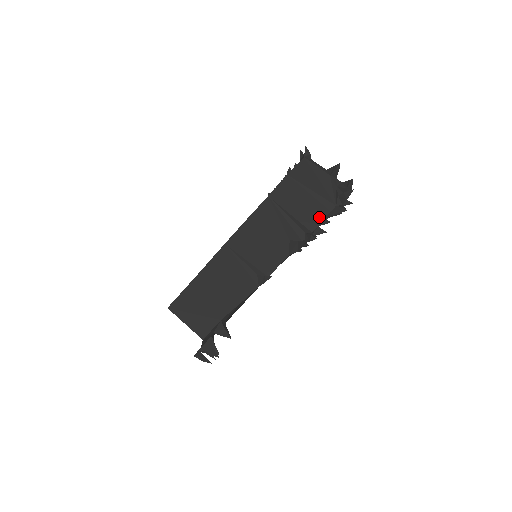
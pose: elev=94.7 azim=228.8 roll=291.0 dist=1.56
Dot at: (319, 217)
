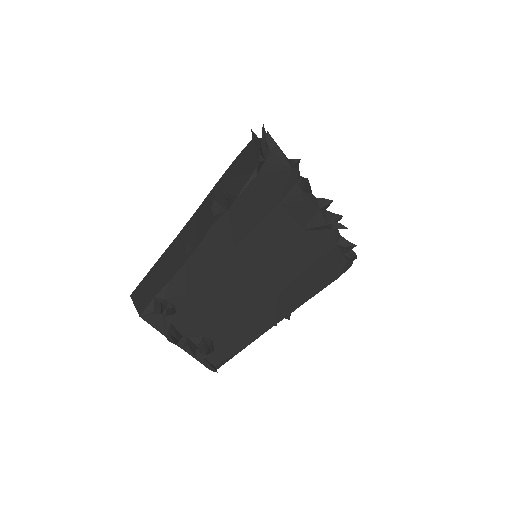
Dot at: (244, 181)
